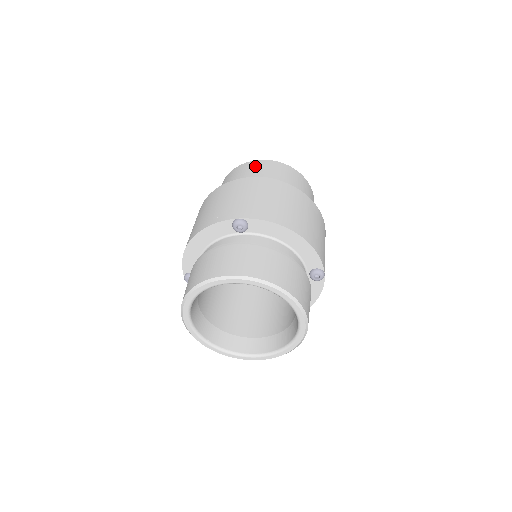
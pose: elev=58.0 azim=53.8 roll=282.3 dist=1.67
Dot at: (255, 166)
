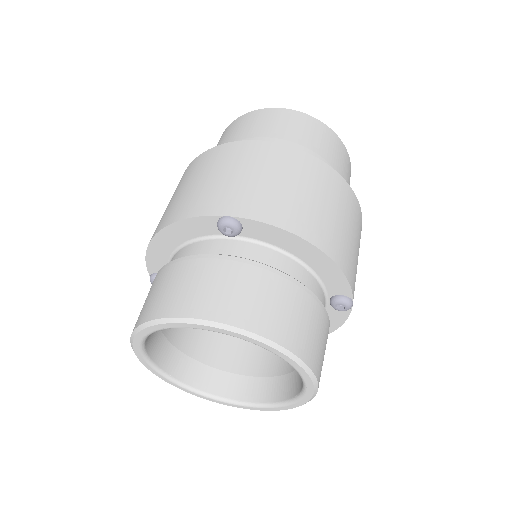
Dot at: (269, 118)
